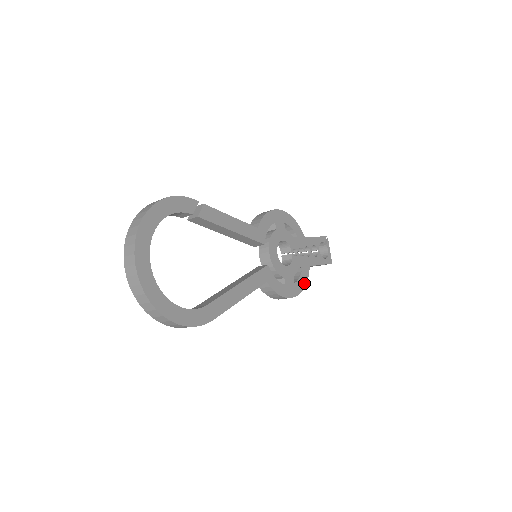
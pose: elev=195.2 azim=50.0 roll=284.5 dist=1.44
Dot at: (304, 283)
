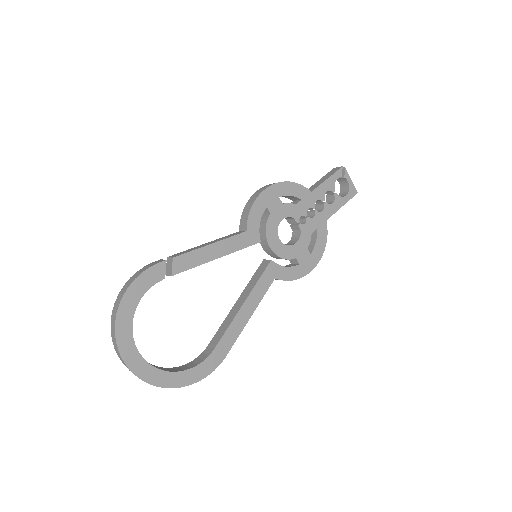
Dot at: (323, 244)
